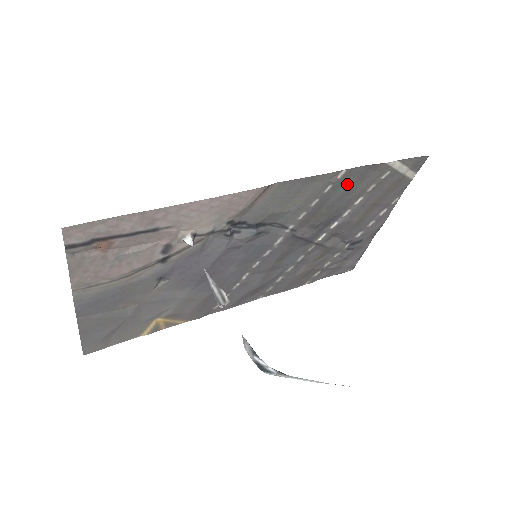
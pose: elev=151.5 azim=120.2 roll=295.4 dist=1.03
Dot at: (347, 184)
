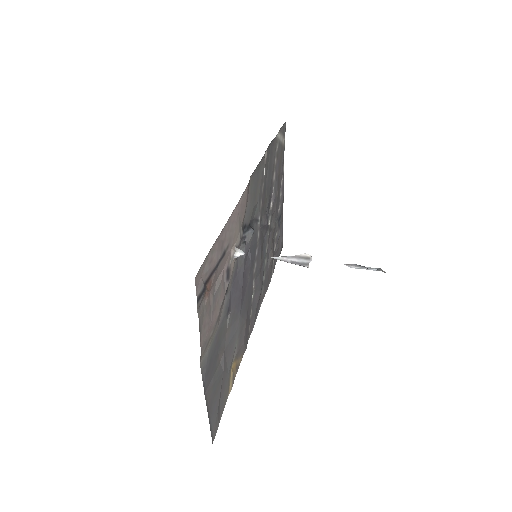
Dot at: (268, 164)
